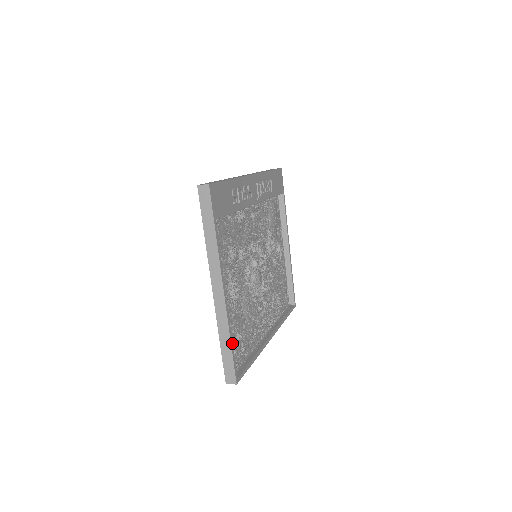
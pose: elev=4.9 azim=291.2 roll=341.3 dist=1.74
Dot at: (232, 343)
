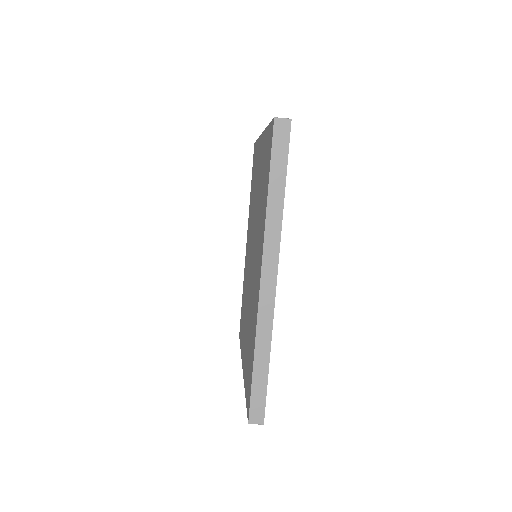
Dot at: occluded
